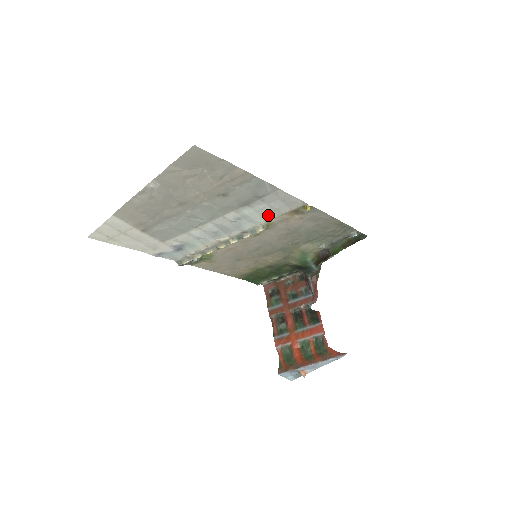
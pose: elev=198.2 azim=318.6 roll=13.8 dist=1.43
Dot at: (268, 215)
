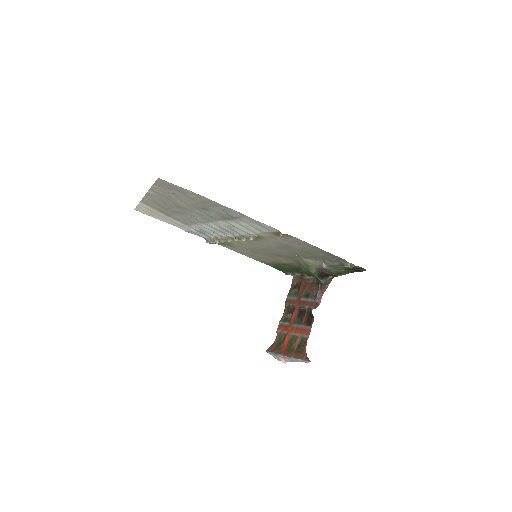
Dot at: (253, 230)
